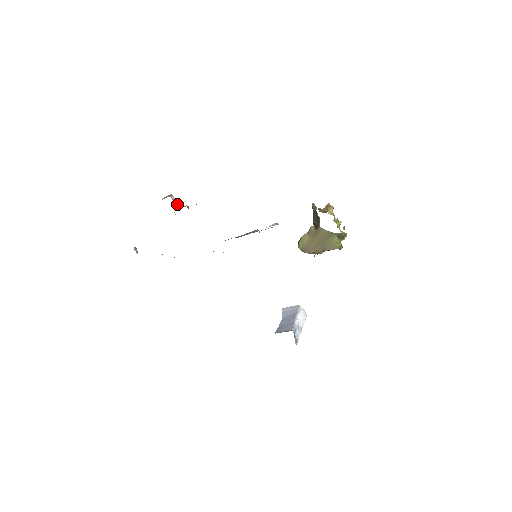
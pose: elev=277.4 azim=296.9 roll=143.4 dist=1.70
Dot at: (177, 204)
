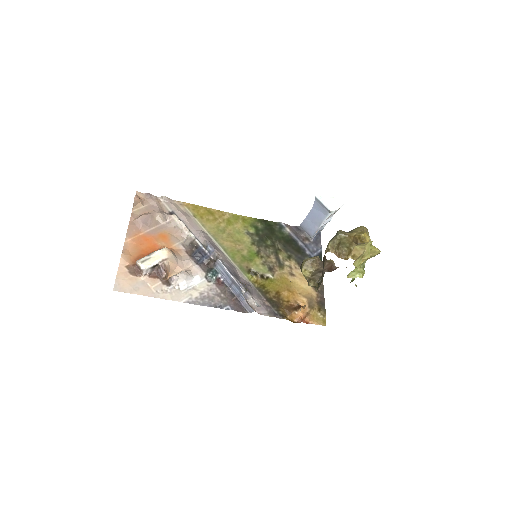
Dot at: (152, 267)
